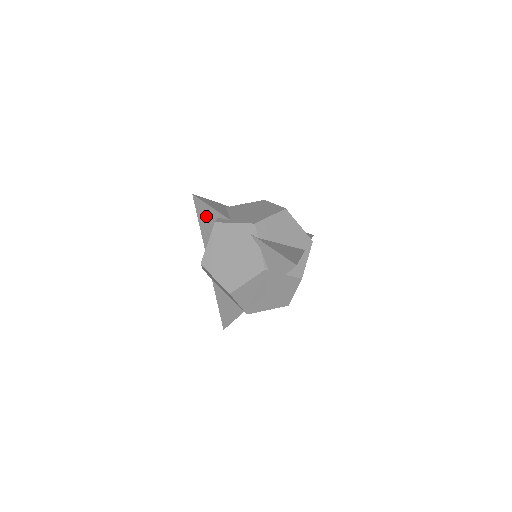
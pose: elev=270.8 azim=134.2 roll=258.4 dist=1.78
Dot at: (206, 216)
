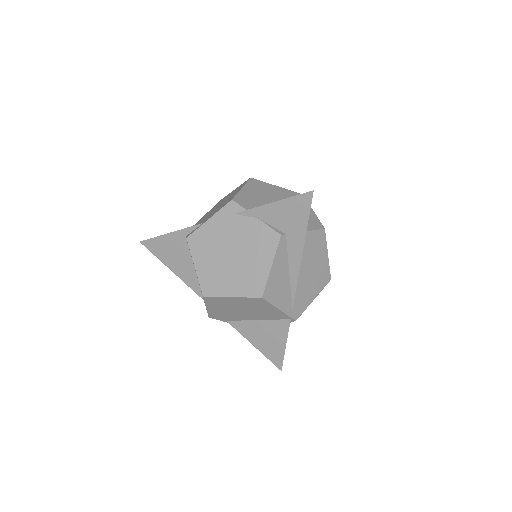
Dot at: (171, 250)
